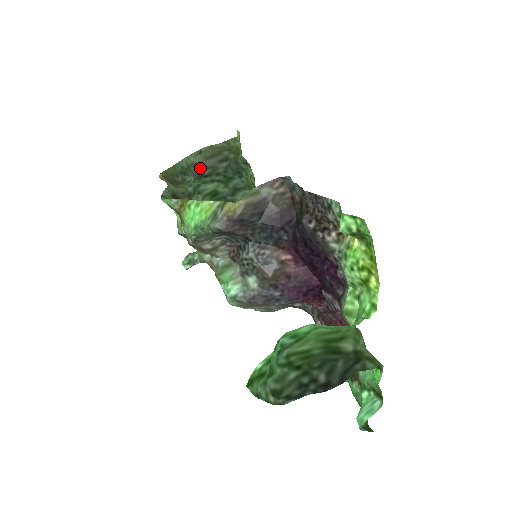
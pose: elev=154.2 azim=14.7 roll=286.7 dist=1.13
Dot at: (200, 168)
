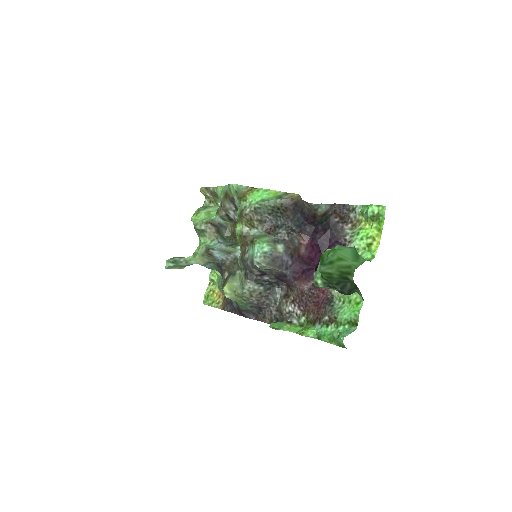
Dot at: occluded
